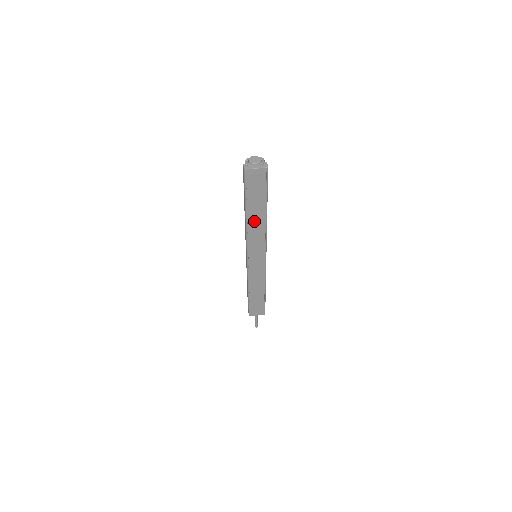
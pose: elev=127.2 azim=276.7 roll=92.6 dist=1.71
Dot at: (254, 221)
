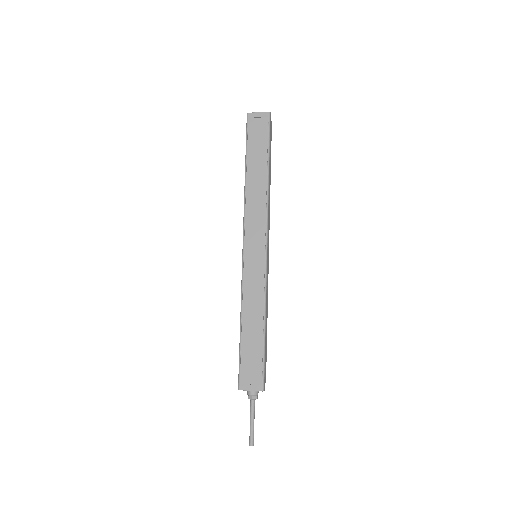
Dot at: (254, 184)
